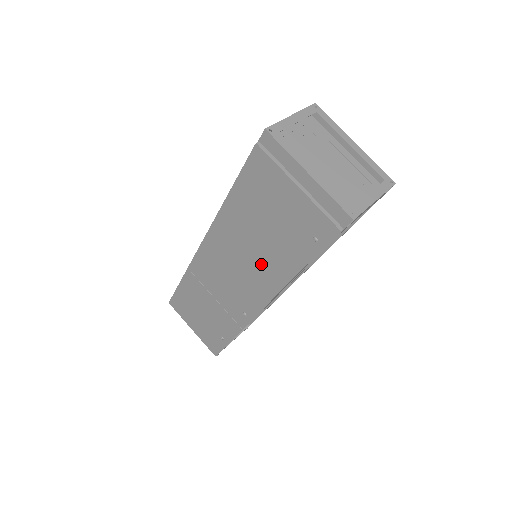
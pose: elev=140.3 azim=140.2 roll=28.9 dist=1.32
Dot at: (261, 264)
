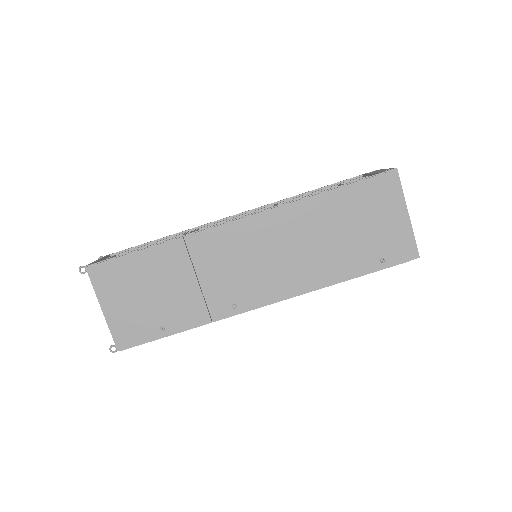
Dot at: (306, 263)
